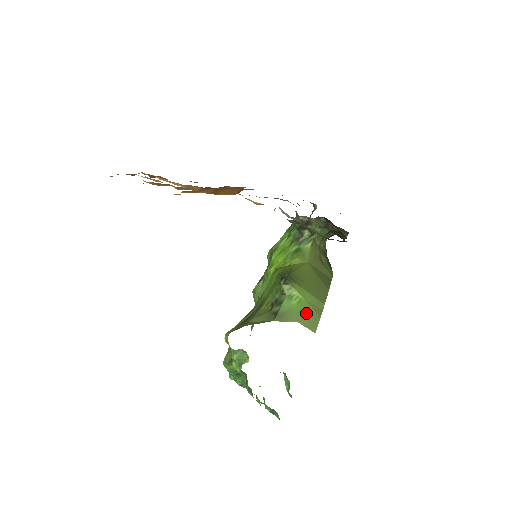
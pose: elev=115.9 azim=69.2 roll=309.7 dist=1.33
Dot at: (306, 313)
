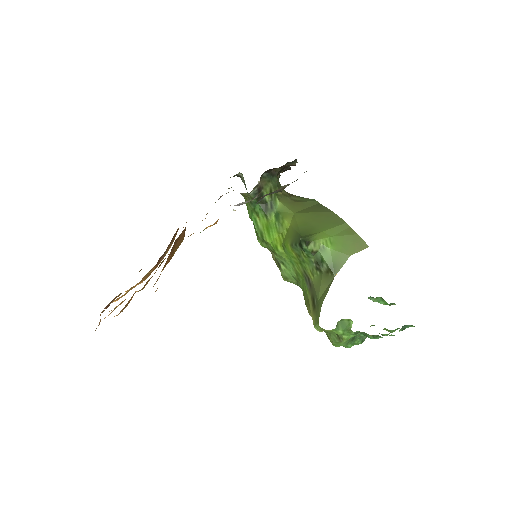
Dot at: (346, 243)
